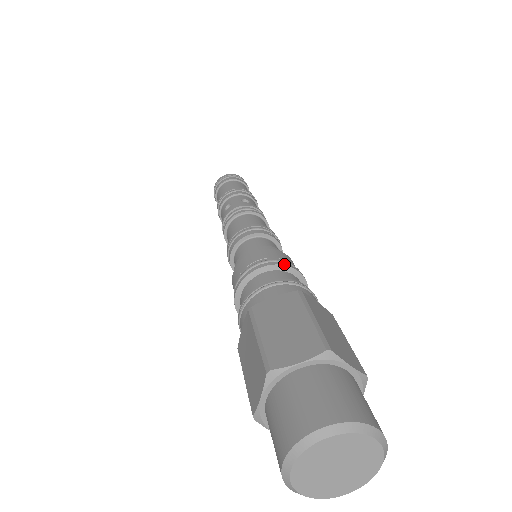
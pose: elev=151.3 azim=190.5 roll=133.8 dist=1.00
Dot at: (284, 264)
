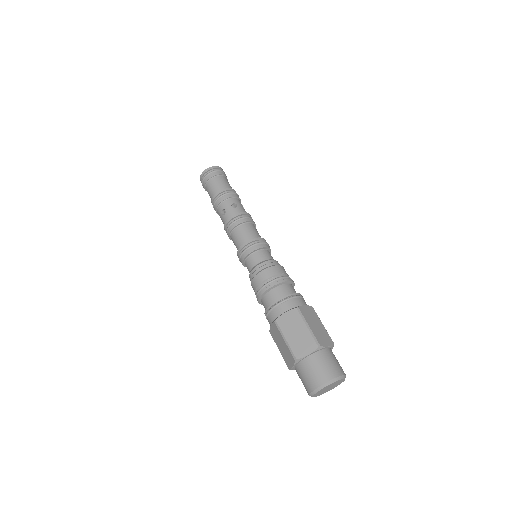
Dot at: (282, 281)
